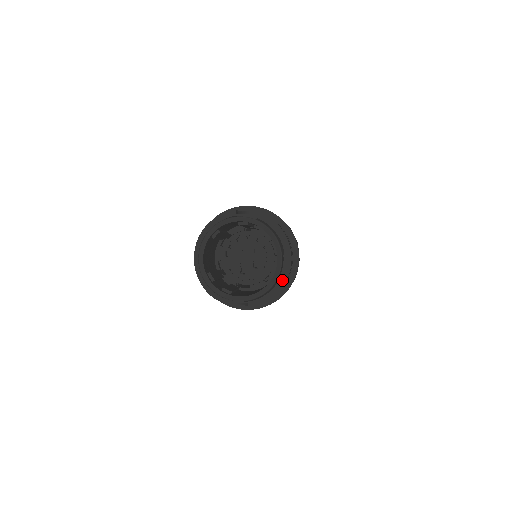
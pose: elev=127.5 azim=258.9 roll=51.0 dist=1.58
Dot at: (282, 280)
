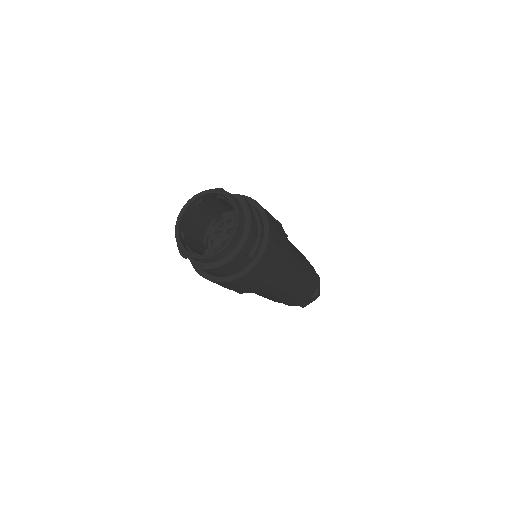
Dot at: (235, 252)
